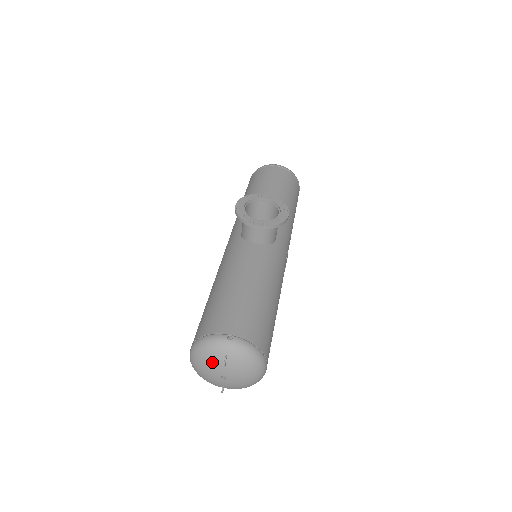
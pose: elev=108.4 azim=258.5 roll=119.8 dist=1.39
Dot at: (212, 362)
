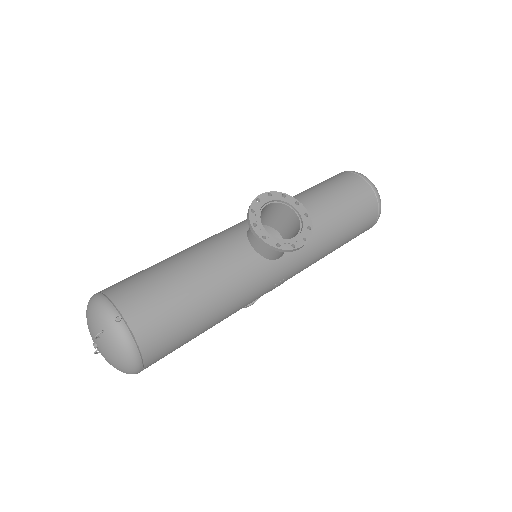
Dot at: (92, 324)
